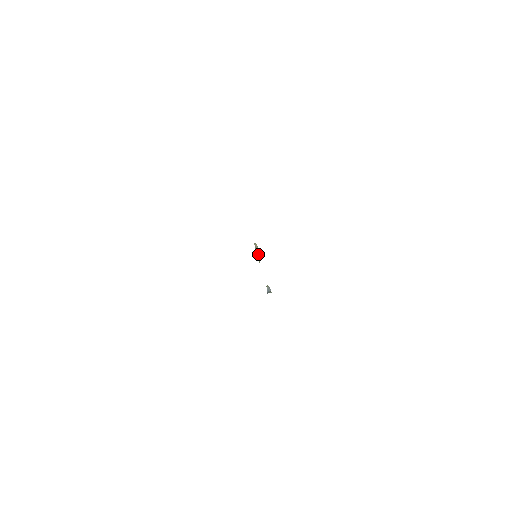
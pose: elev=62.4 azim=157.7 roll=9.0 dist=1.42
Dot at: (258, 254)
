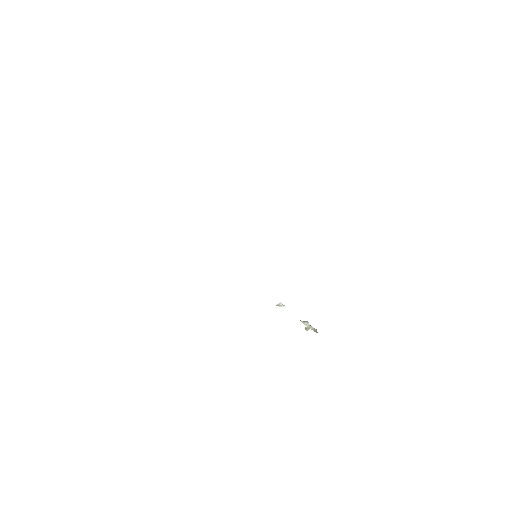
Dot at: (305, 321)
